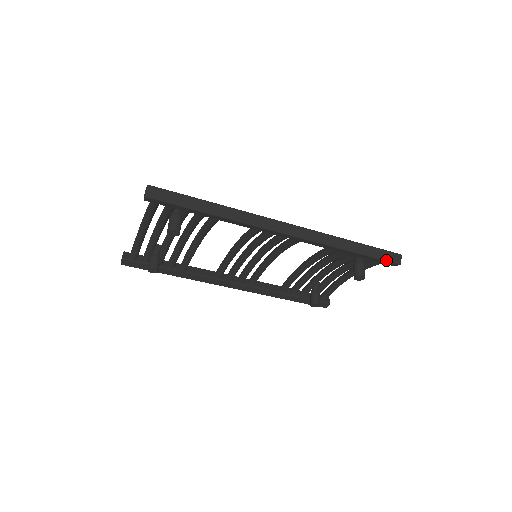
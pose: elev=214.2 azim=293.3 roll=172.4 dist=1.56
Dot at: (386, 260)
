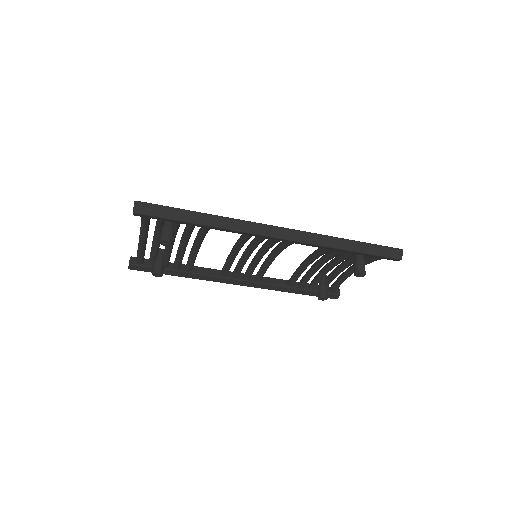
Dot at: (385, 256)
